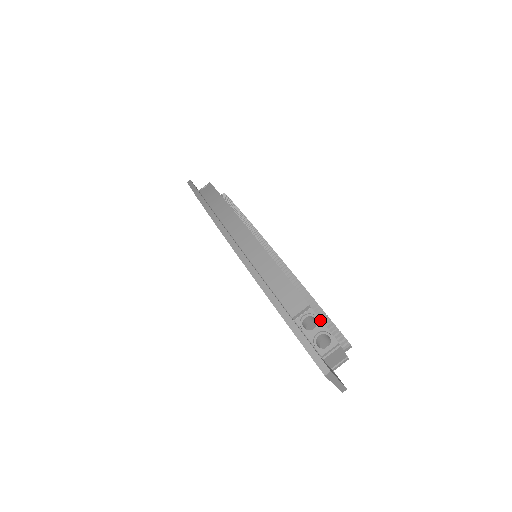
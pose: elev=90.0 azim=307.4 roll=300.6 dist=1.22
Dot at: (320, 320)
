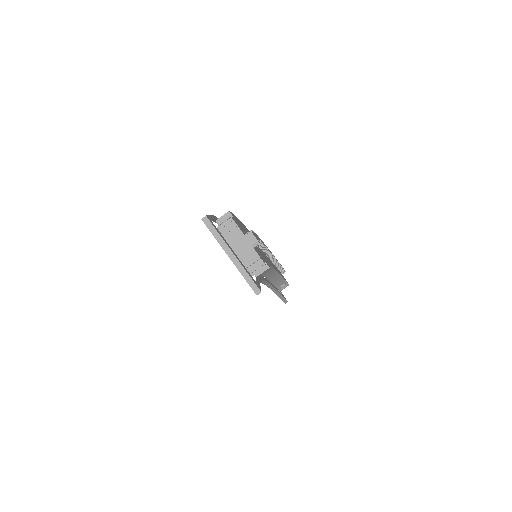
Dot at: occluded
